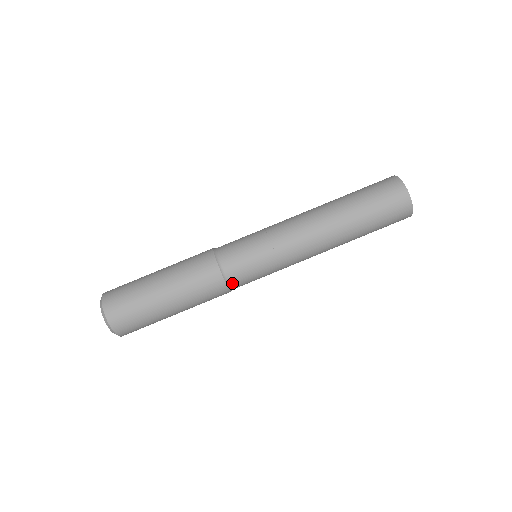
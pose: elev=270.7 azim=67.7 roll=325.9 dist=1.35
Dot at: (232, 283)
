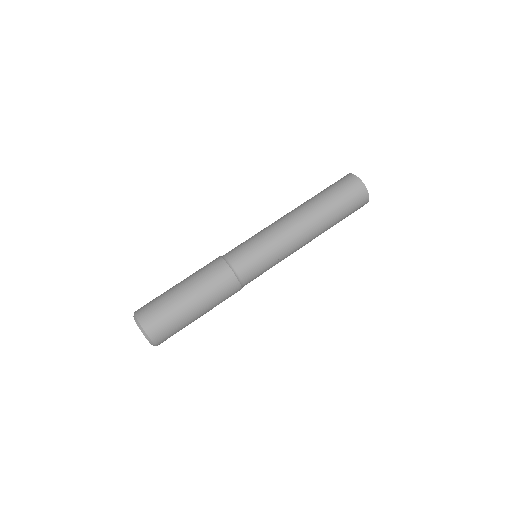
Dot at: (240, 275)
